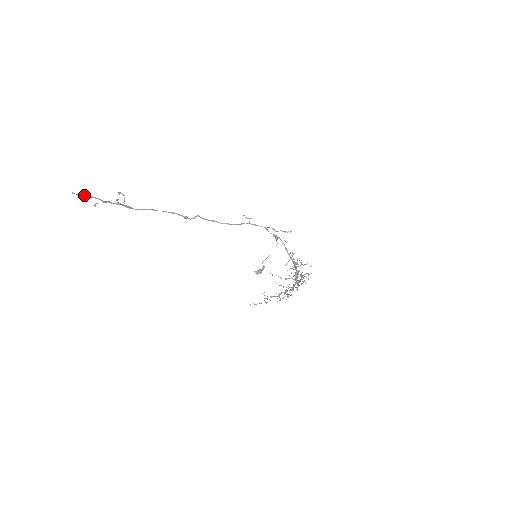
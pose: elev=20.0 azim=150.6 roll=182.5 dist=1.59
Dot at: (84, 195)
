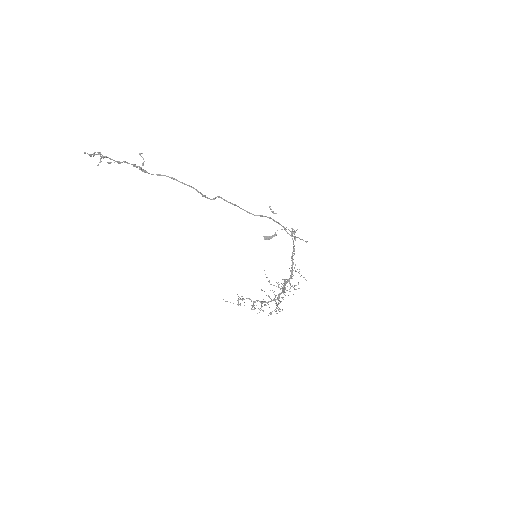
Dot at: (98, 154)
